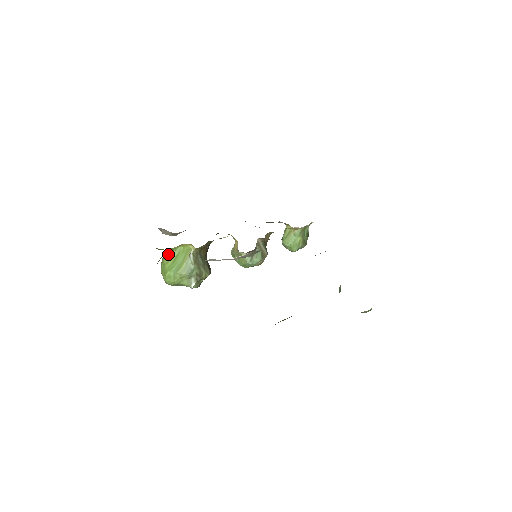
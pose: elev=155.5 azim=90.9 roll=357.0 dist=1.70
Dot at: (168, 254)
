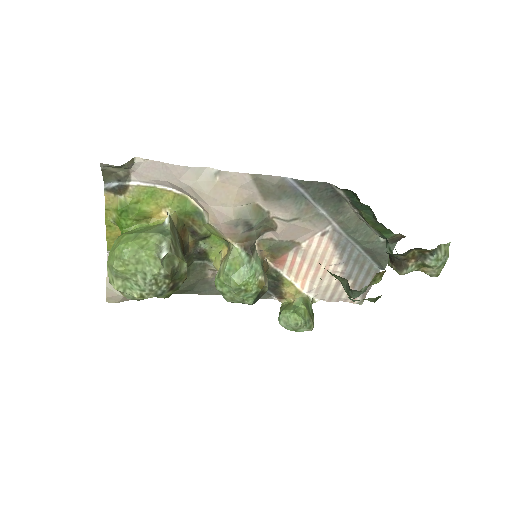
Dot at: (127, 232)
